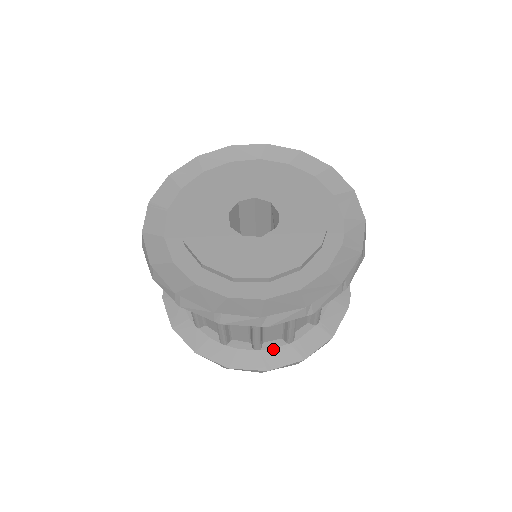
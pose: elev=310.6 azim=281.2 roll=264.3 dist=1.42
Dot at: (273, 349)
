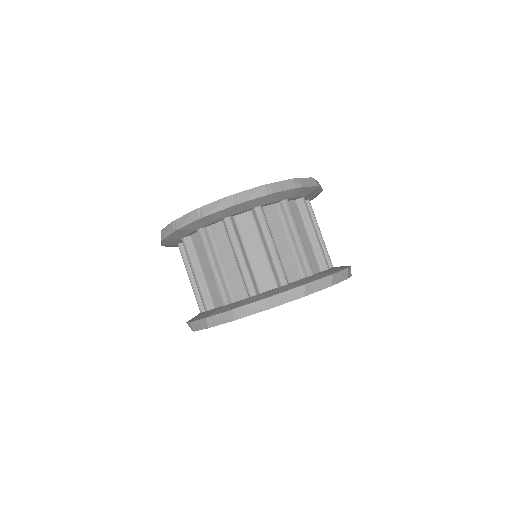
Dot at: (322, 272)
